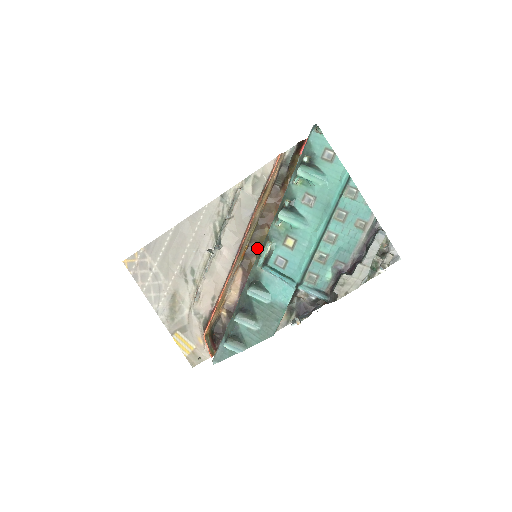
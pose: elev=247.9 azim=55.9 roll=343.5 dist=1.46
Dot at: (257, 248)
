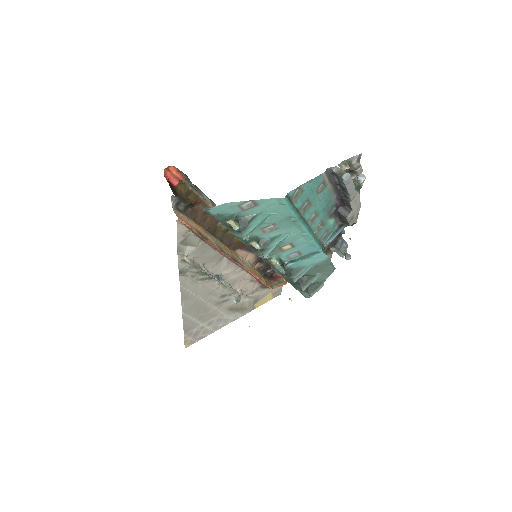
Dot at: (228, 235)
